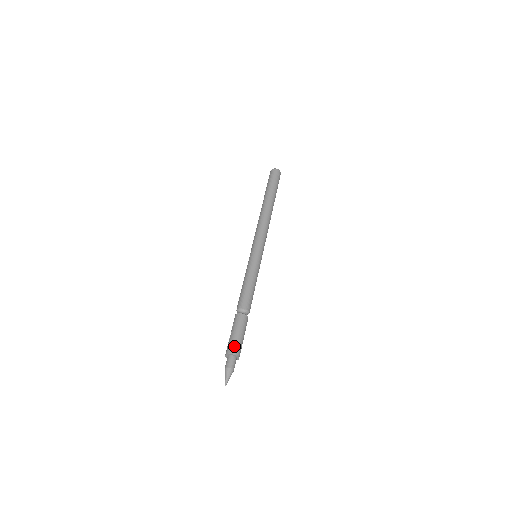
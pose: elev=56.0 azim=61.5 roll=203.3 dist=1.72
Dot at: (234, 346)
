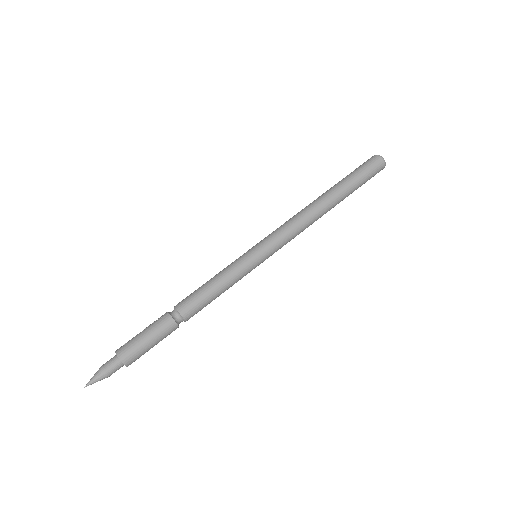
Dot at: (128, 349)
